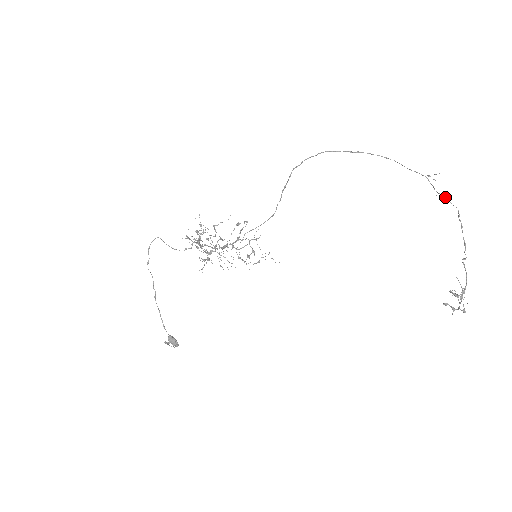
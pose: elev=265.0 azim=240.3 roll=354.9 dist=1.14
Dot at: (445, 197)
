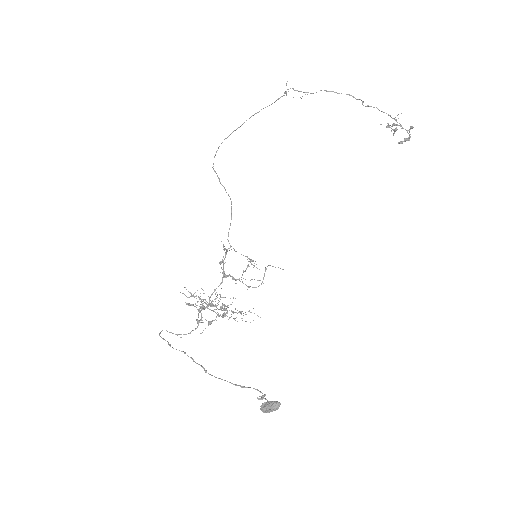
Dot at: (308, 92)
